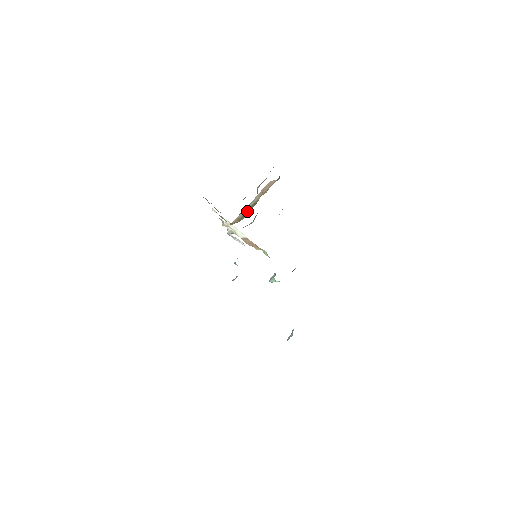
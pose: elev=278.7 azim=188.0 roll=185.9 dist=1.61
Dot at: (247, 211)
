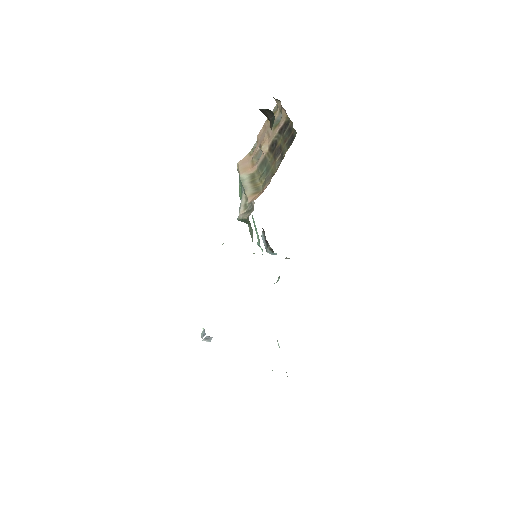
Dot at: (263, 176)
